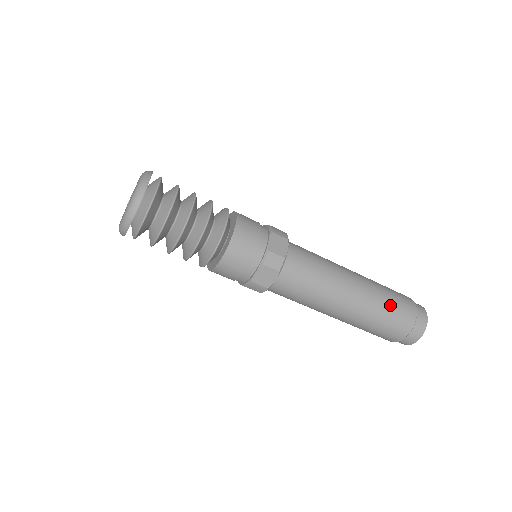
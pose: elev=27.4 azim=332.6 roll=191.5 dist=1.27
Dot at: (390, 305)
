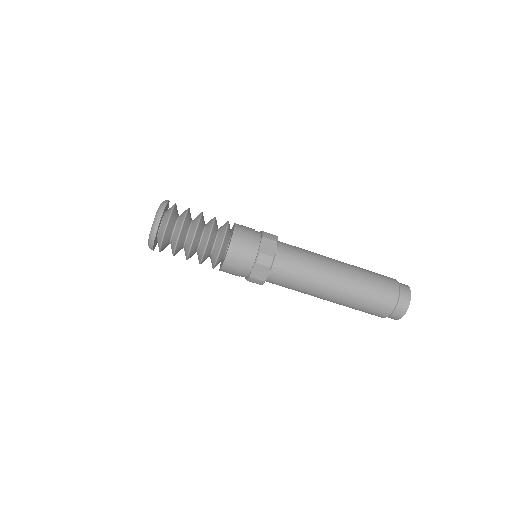
Dot at: (371, 272)
